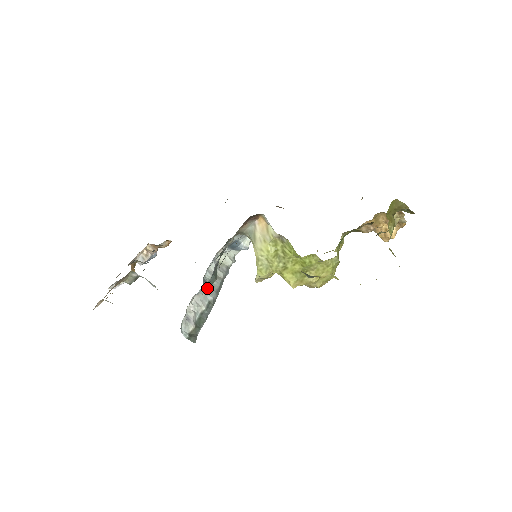
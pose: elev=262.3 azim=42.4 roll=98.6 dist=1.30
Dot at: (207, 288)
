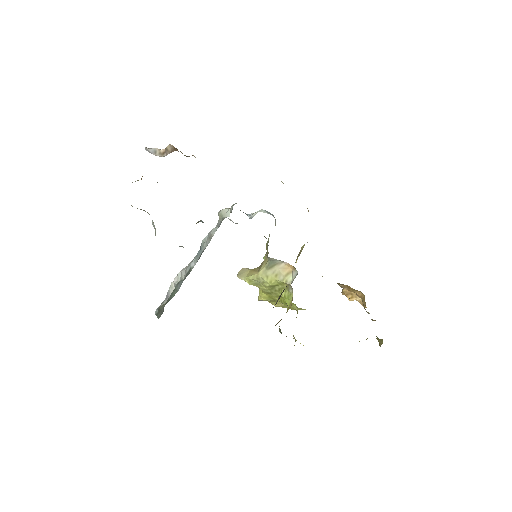
Dot at: occluded
